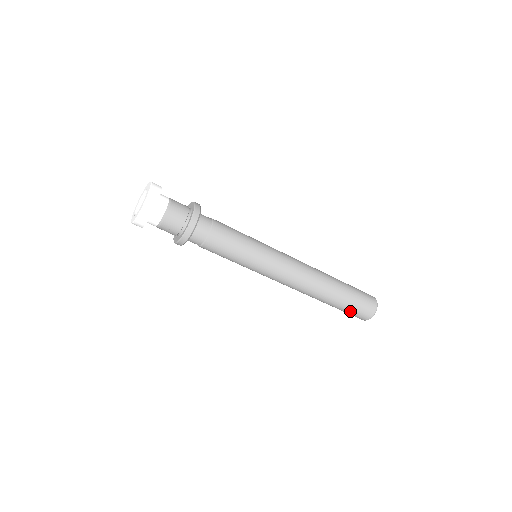
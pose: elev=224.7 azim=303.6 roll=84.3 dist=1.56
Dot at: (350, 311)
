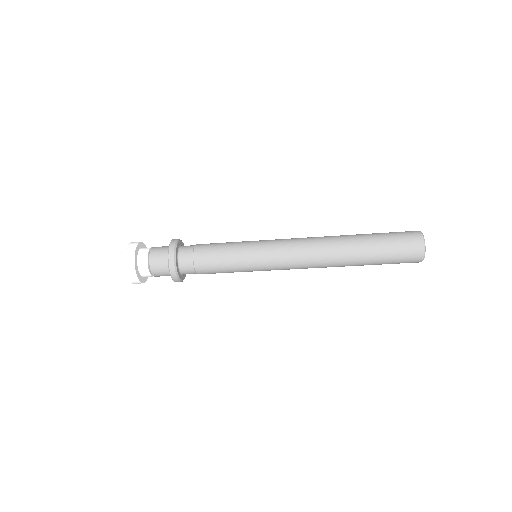
Dot at: occluded
